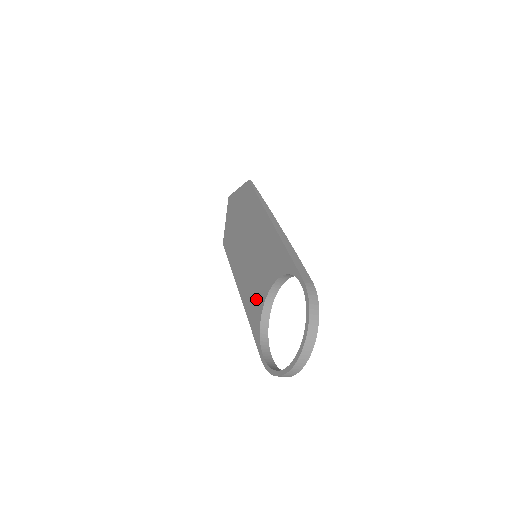
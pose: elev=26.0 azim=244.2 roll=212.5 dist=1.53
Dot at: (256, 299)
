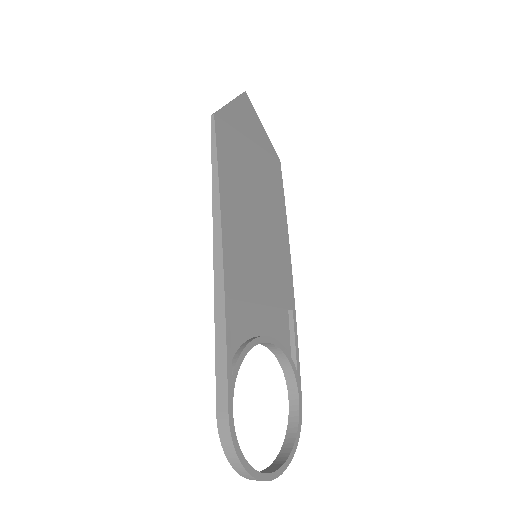
Dot at: occluded
